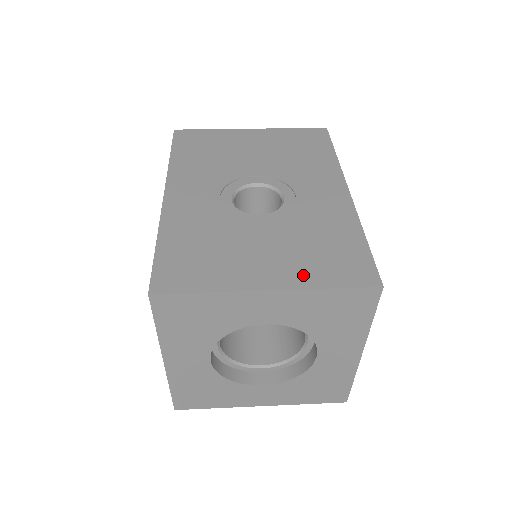
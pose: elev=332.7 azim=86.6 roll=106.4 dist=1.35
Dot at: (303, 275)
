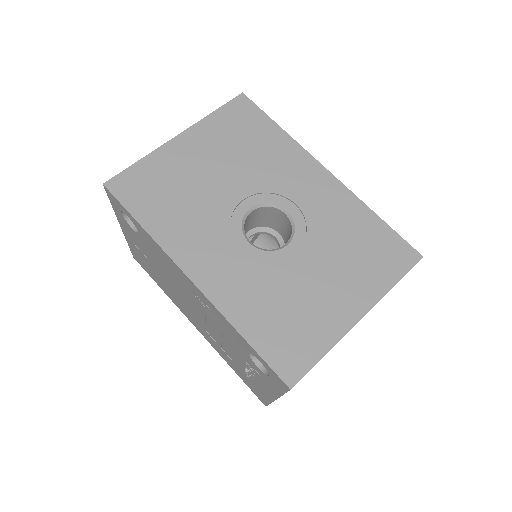
Dot at: (371, 286)
